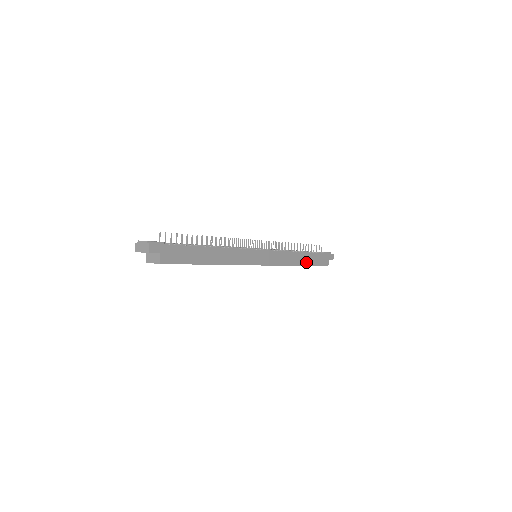
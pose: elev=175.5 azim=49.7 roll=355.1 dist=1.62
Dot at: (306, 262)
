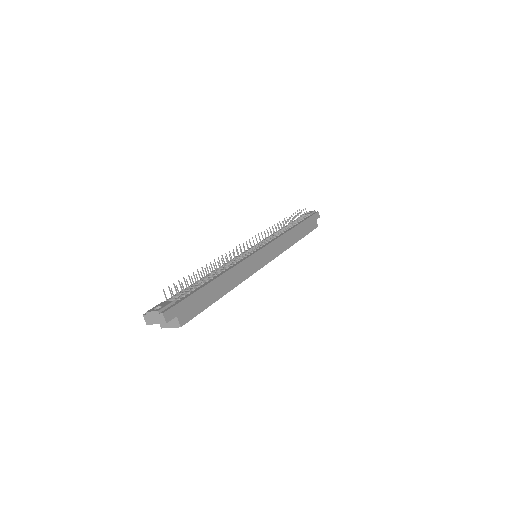
Dot at: (300, 235)
